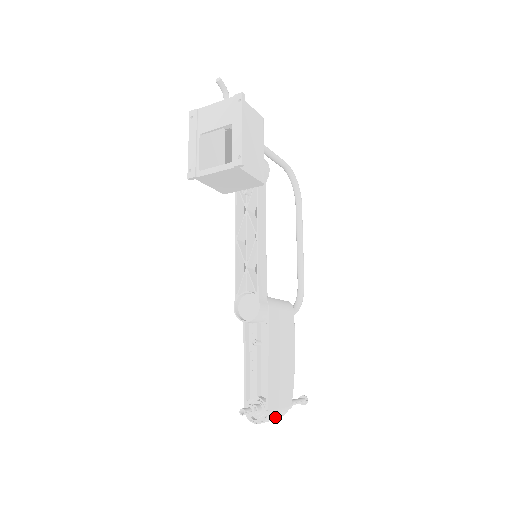
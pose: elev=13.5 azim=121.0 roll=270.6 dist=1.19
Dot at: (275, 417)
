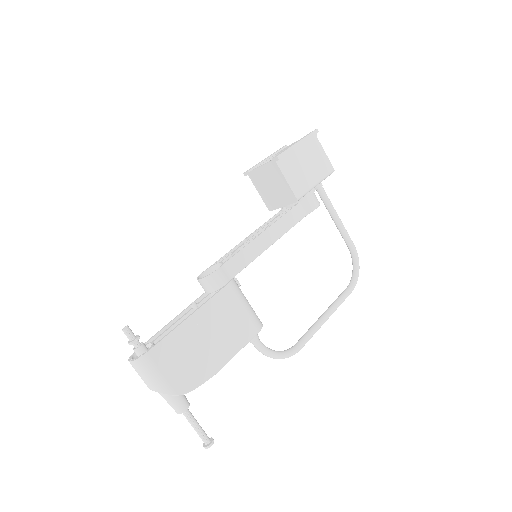
Dot at: (152, 377)
